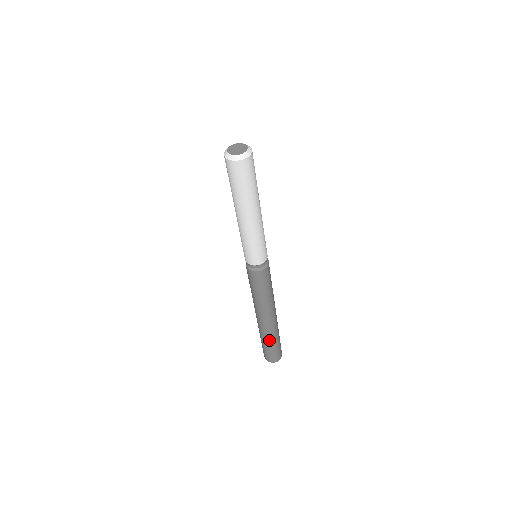
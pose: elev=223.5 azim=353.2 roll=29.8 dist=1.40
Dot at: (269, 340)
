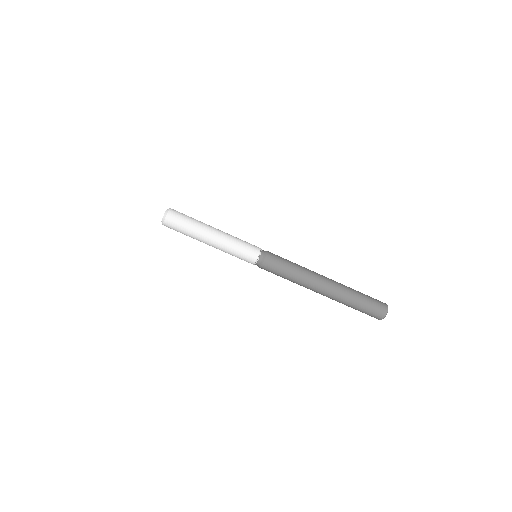
Dot at: (347, 304)
